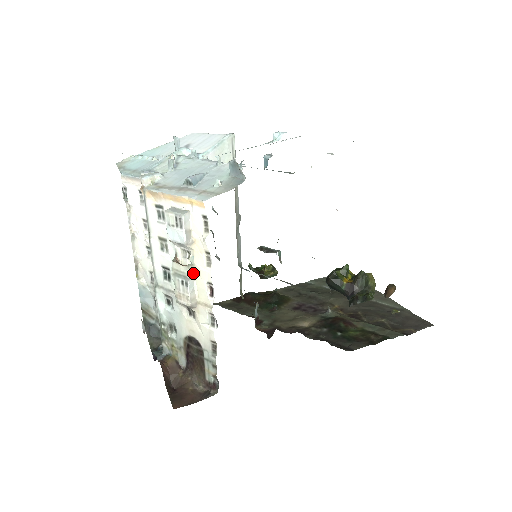
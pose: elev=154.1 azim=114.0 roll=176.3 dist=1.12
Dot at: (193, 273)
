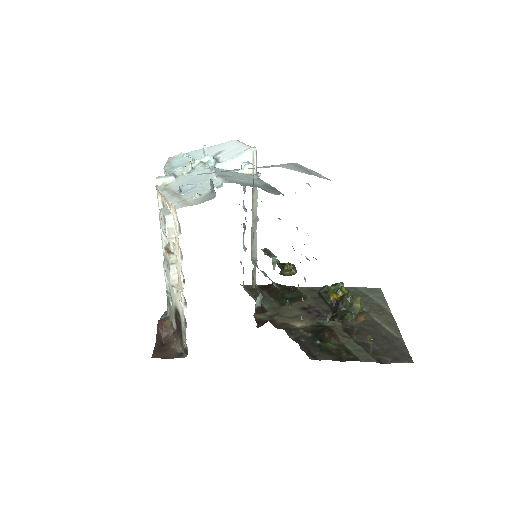
Dot at: (174, 261)
